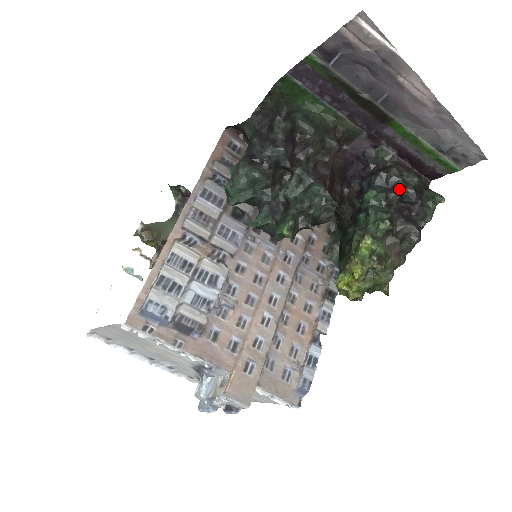
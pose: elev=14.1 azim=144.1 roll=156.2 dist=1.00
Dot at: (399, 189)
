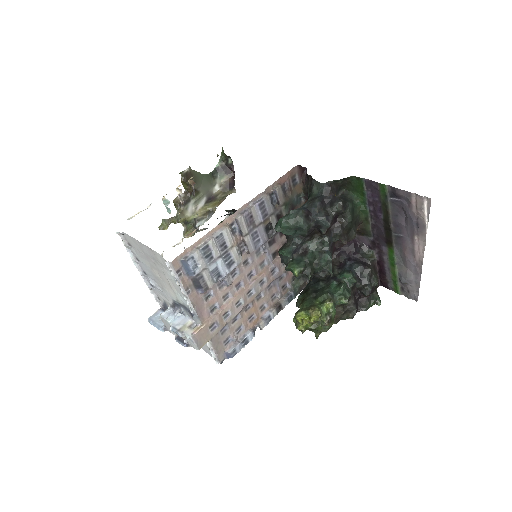
Dot at: (364, 283)
